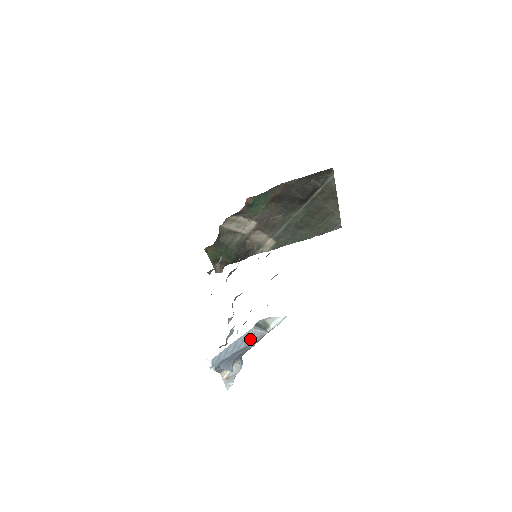
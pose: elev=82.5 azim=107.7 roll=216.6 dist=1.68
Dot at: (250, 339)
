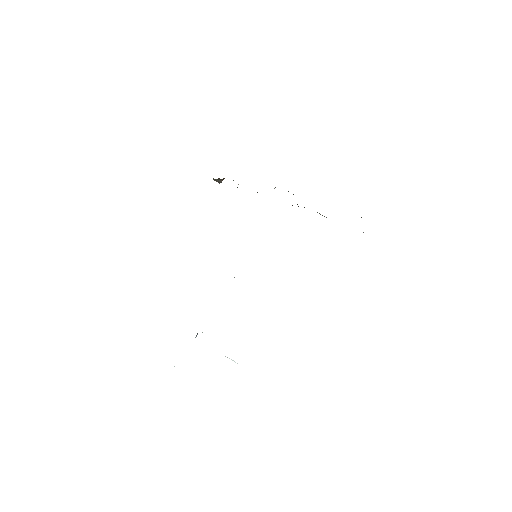
Dot at: occluded
